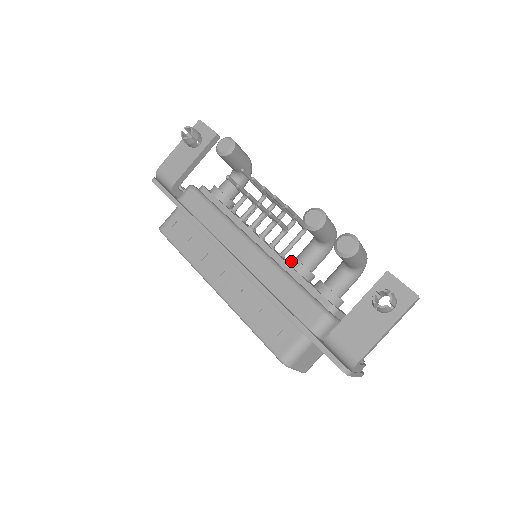
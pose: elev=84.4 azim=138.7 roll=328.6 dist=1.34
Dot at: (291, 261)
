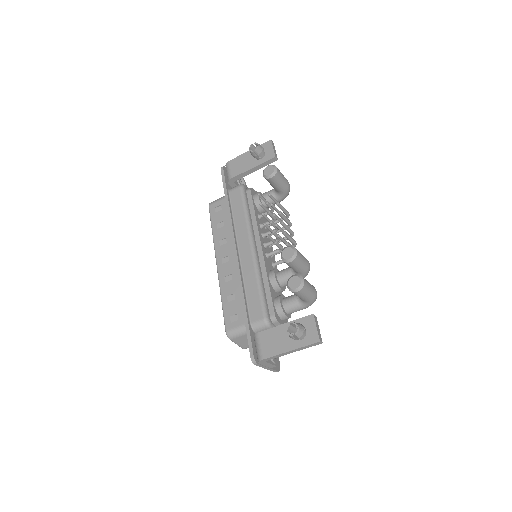
Dot at: (271, 272)
